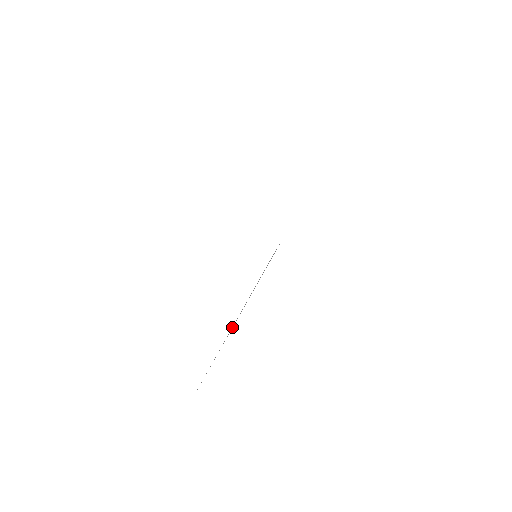
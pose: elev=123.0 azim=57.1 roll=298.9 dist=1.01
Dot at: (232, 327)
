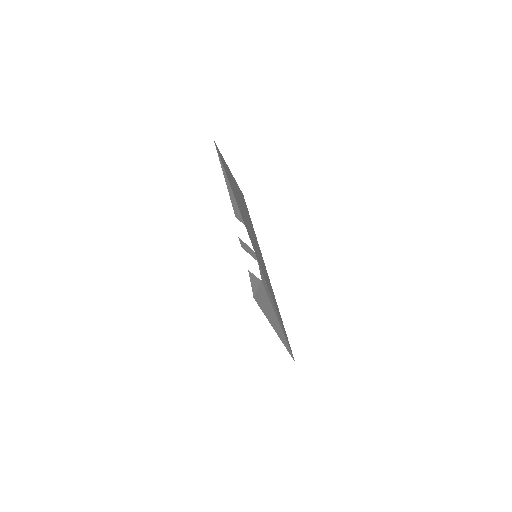
Dot at: occluded
